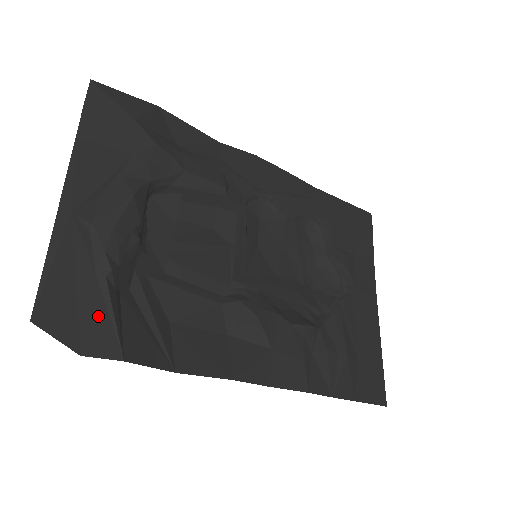
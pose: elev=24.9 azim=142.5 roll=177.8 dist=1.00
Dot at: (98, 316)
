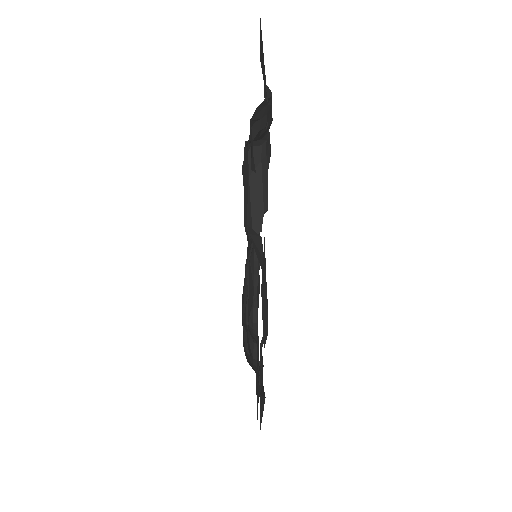
Dot at: occluded
